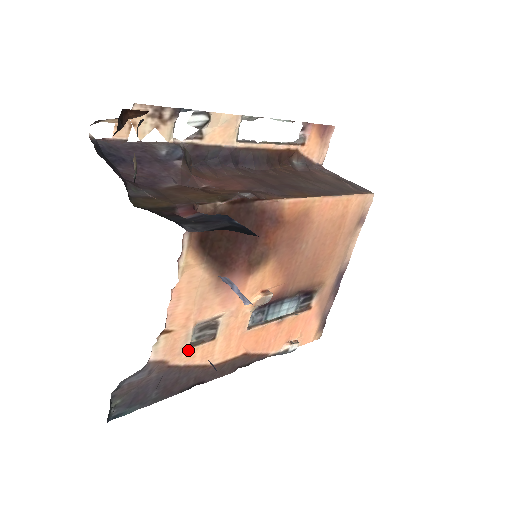
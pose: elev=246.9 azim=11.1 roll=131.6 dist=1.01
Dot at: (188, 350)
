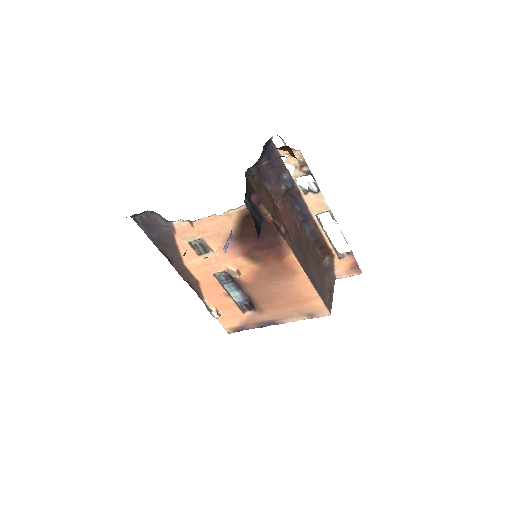
Dot at: (187, 242)
